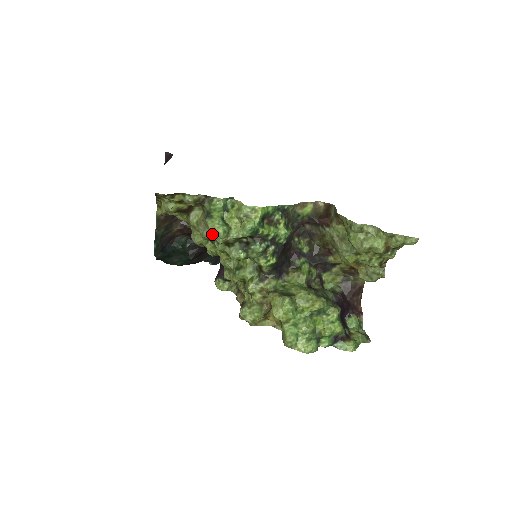
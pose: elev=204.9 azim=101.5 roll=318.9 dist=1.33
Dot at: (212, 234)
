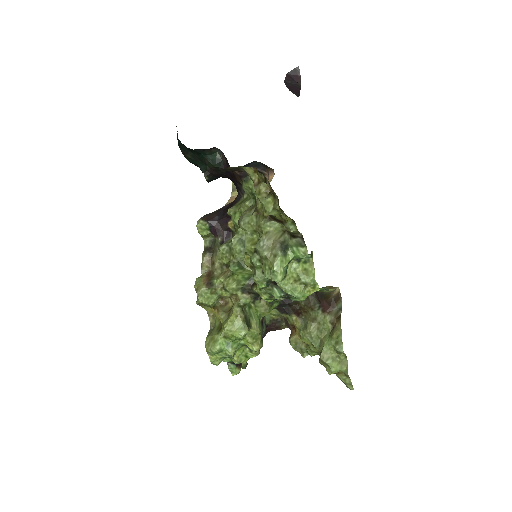
Dot at: (269, 264)
